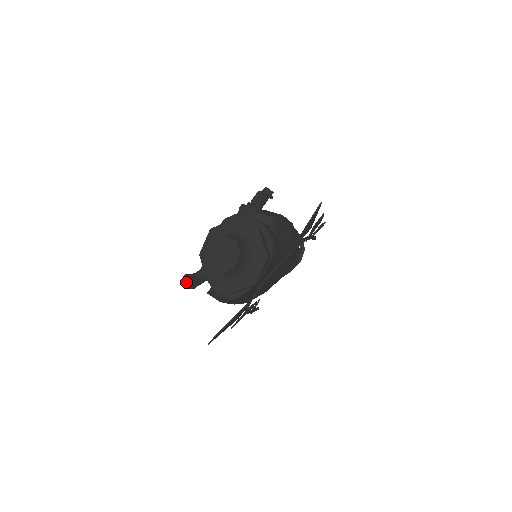
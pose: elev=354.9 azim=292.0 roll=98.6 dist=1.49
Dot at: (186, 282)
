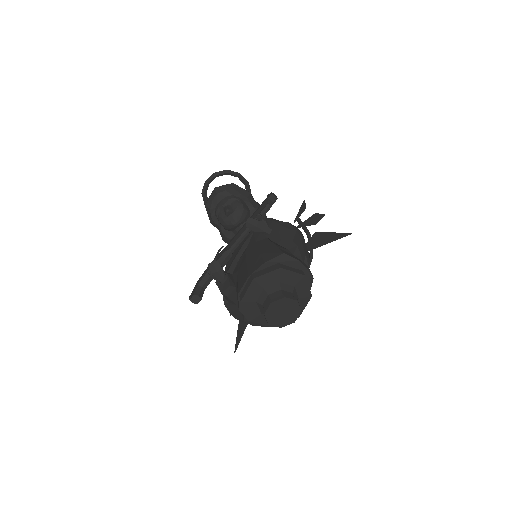
Dot at: (197, 302)
